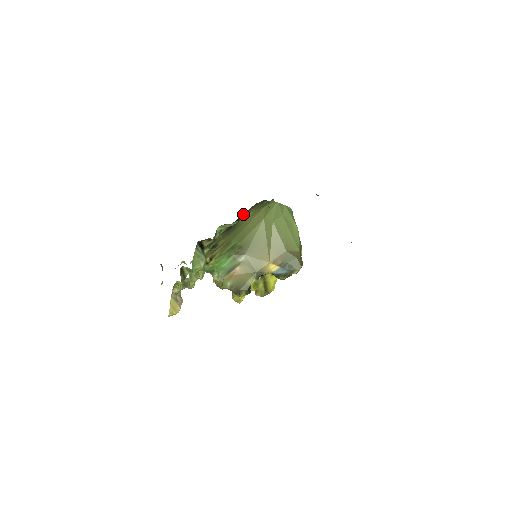
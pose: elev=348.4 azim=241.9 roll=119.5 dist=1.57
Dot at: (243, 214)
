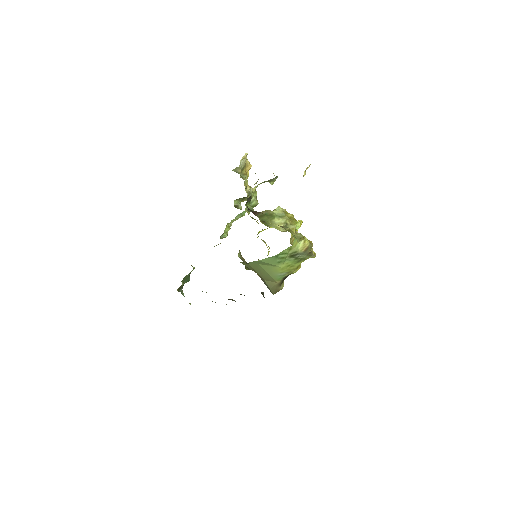
Dot at: occluded
